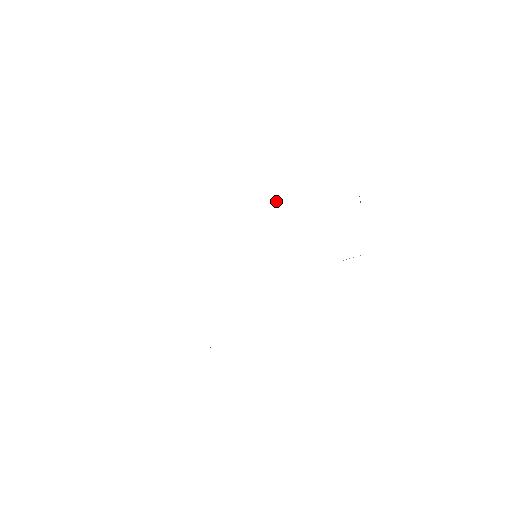
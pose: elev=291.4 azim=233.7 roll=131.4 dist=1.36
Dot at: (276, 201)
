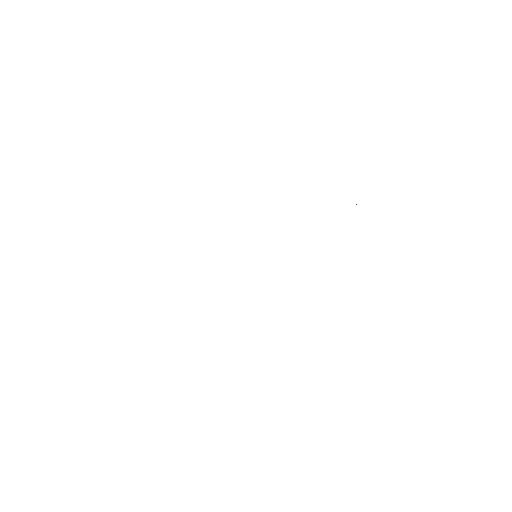
Dot at: occluded
